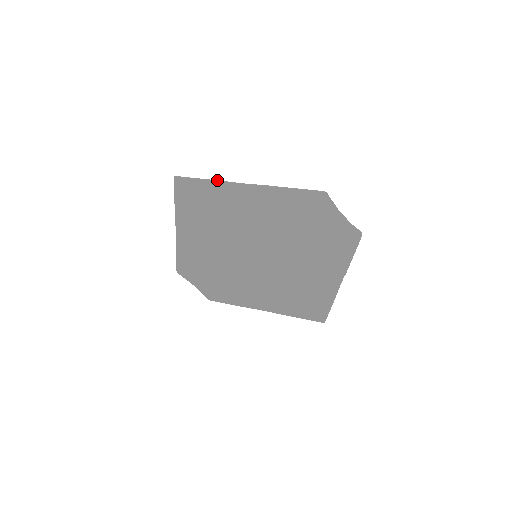
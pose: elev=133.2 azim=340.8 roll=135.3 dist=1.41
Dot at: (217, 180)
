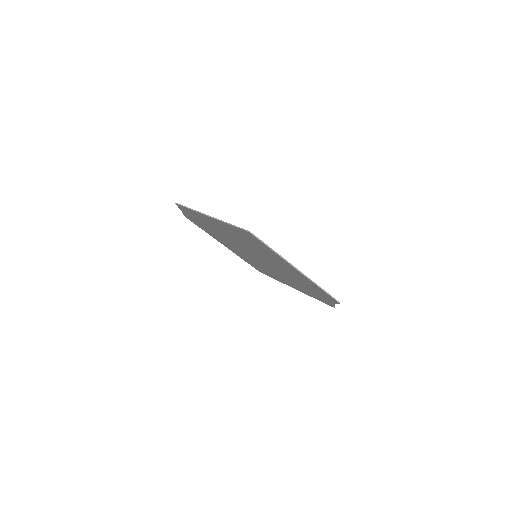
Dot at: (281, 256)
